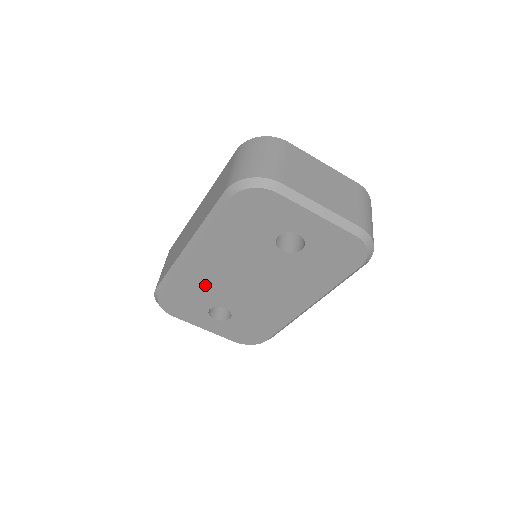
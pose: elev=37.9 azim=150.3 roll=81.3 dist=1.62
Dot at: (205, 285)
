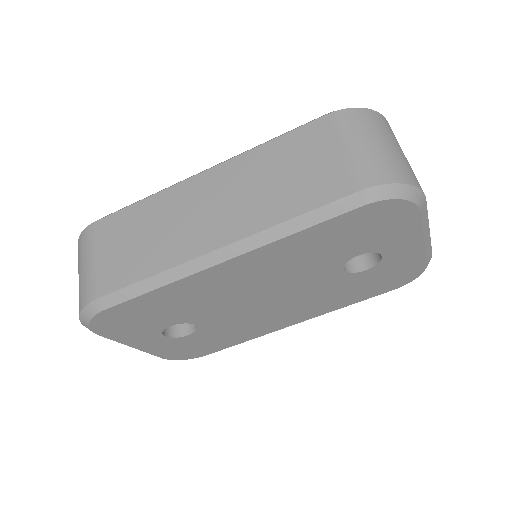
Dot at: (199, 299)
